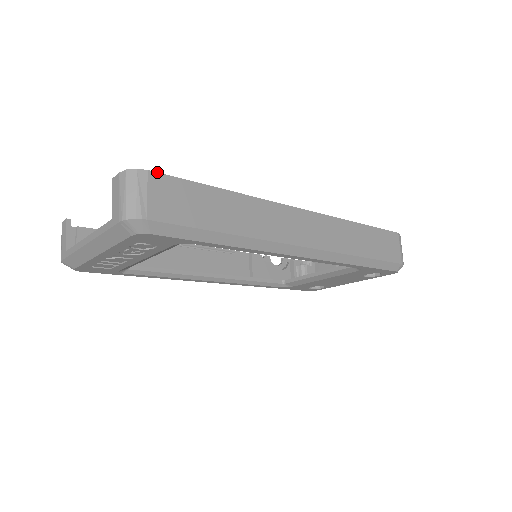
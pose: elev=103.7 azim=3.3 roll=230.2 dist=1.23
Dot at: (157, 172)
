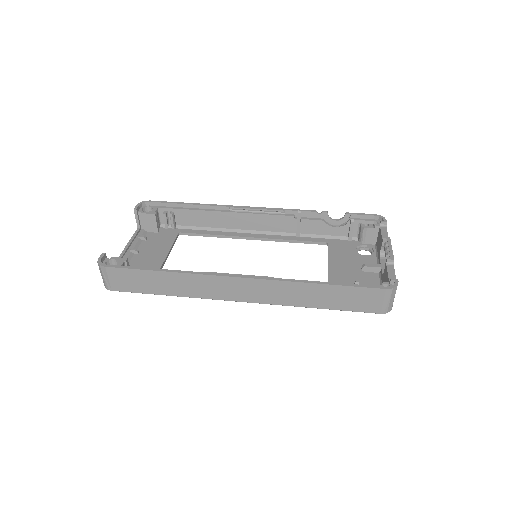
Dot at: (111, 267)
